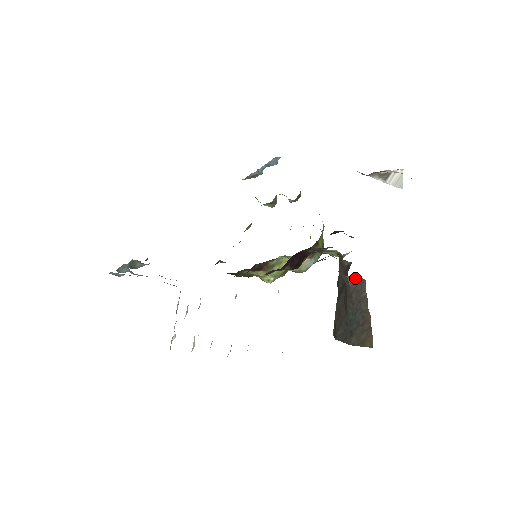
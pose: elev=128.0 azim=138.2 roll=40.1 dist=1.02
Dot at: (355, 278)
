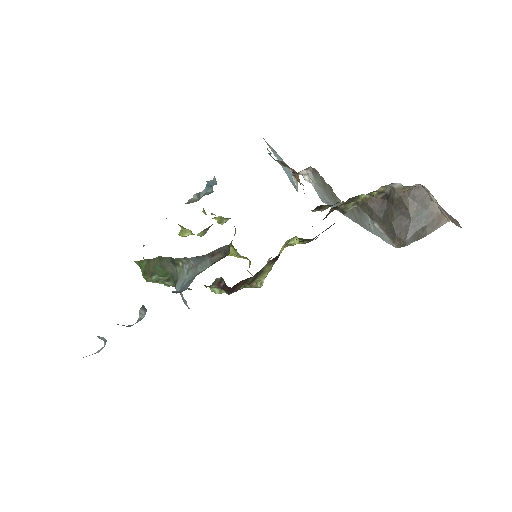
Dot at: (411, 189)
